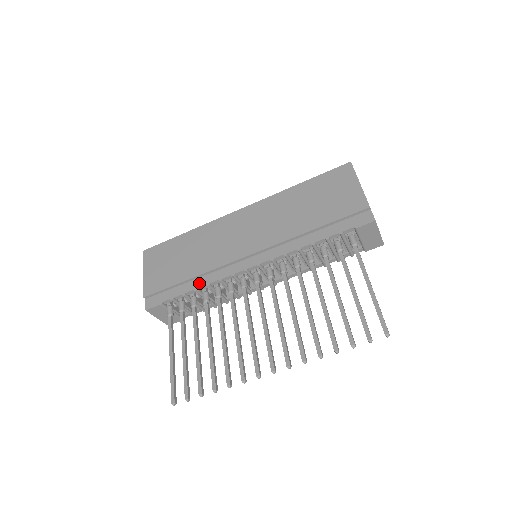
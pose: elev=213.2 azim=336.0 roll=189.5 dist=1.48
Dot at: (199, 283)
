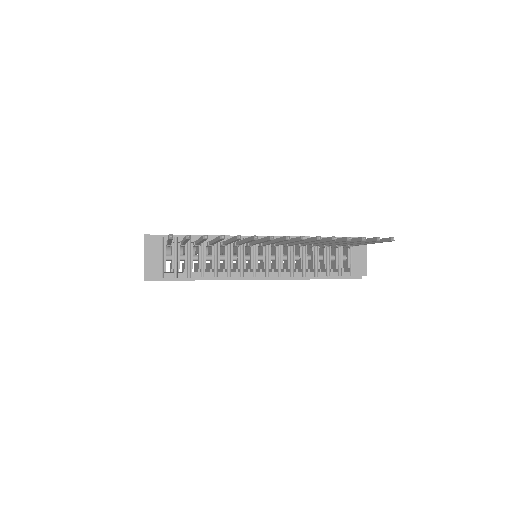
Dot at: occluded
